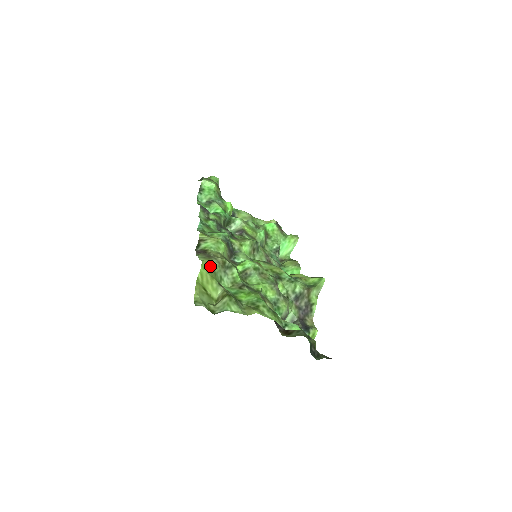
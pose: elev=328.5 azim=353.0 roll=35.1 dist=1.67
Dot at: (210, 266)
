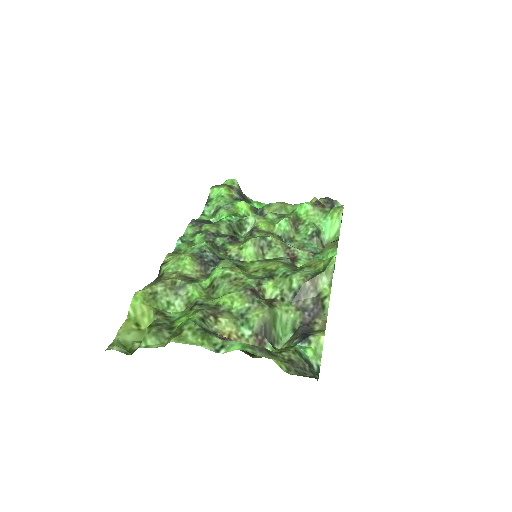
Dot at: (150, 294)
